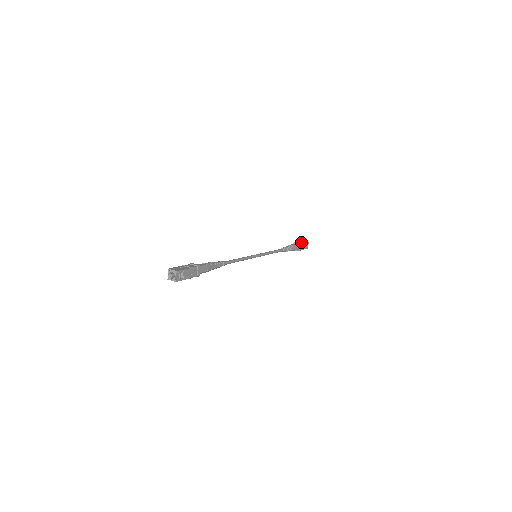
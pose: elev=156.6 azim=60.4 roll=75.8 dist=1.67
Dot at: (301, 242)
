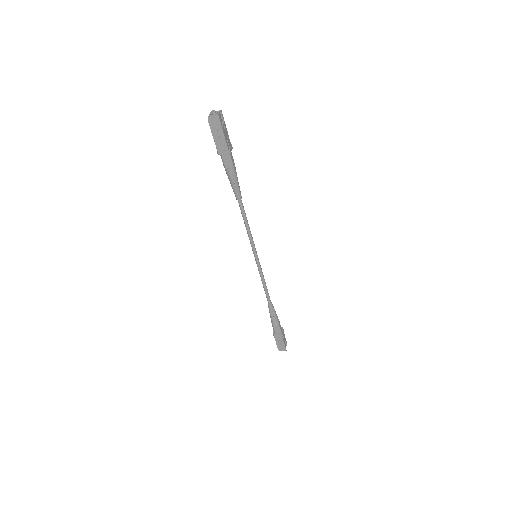
Dot at: occluded
